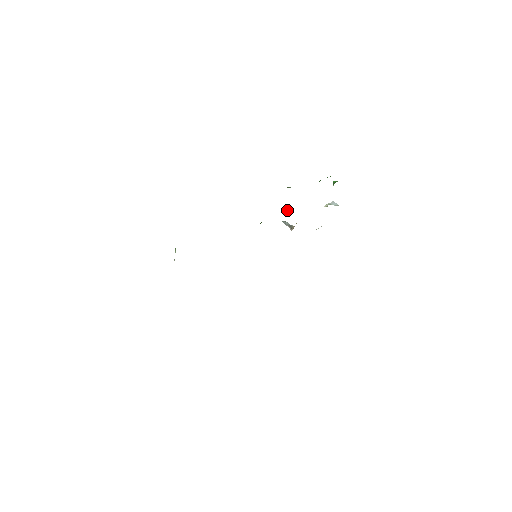
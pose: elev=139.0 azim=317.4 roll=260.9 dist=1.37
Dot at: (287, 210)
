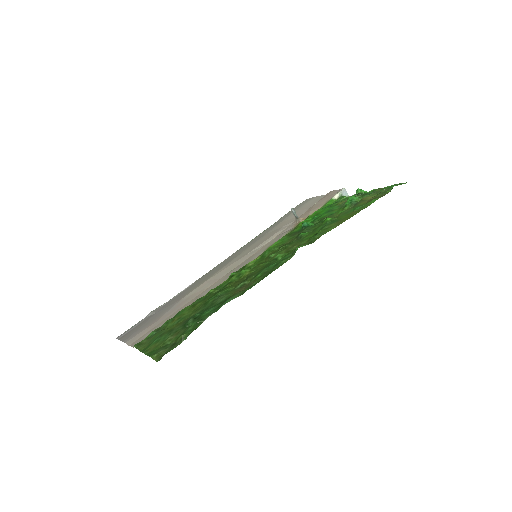
Dot at: (306, 227)
